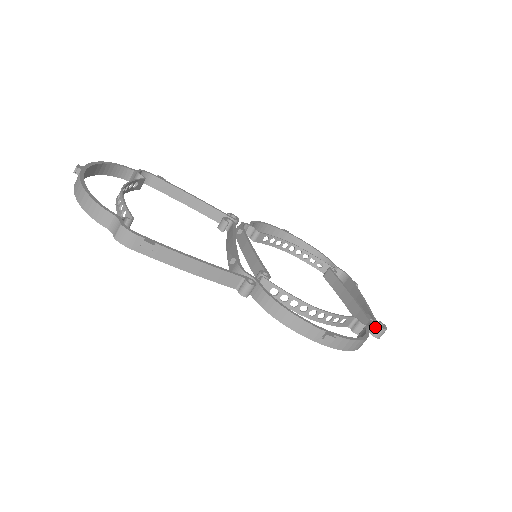
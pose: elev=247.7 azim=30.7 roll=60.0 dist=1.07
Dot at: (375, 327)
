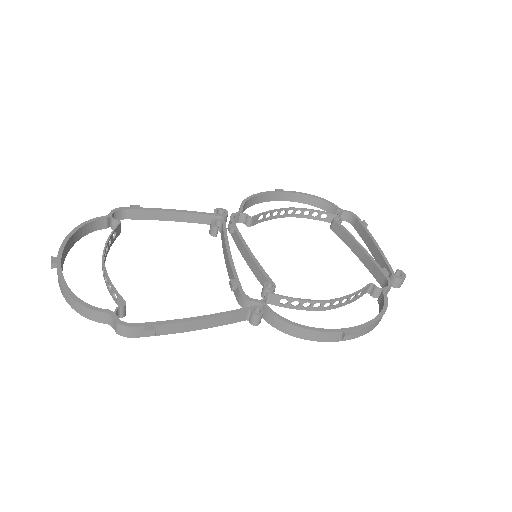
Dot at: (393, 280)
